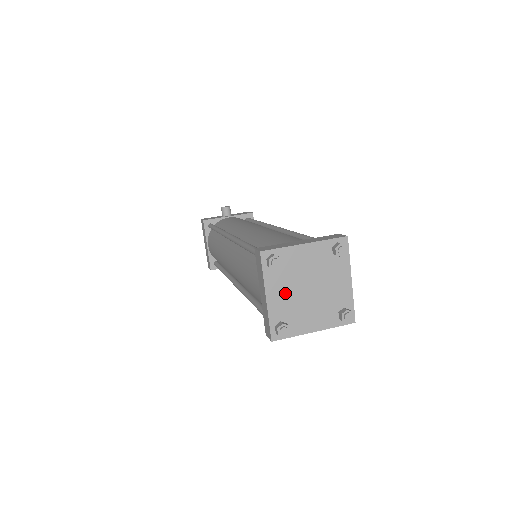
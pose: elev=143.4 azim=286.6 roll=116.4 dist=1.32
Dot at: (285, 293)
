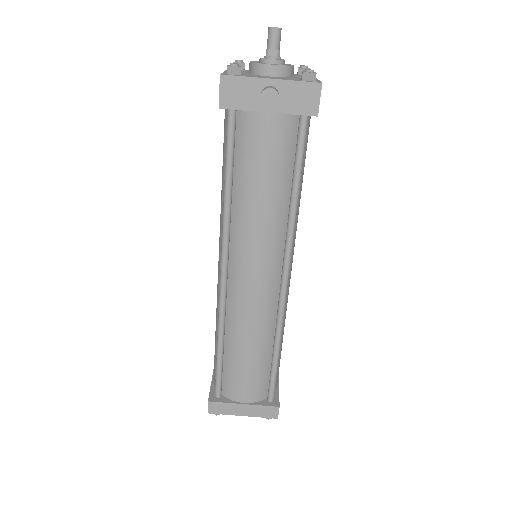
Dot at: occluded
